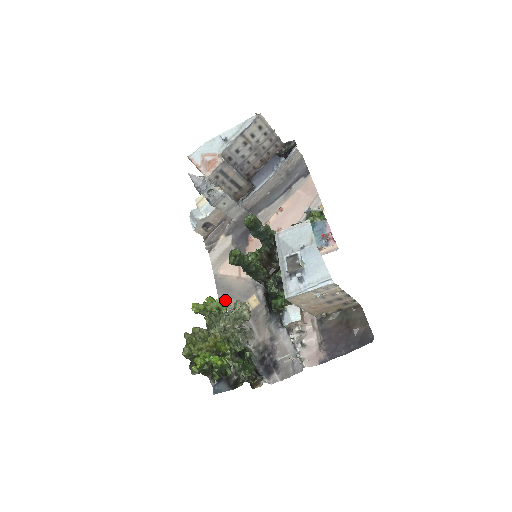
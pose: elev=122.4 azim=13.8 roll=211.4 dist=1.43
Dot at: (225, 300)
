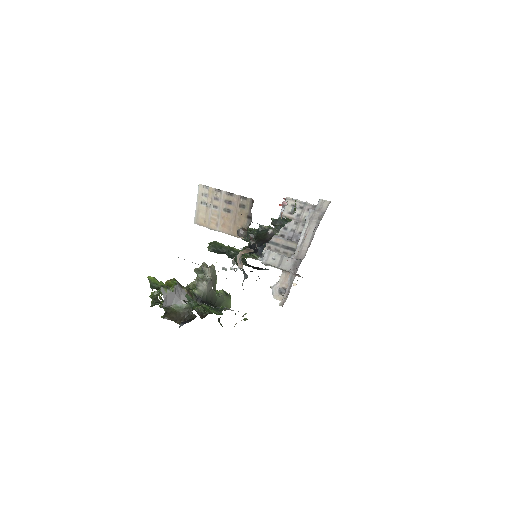
Dot at: occluded
